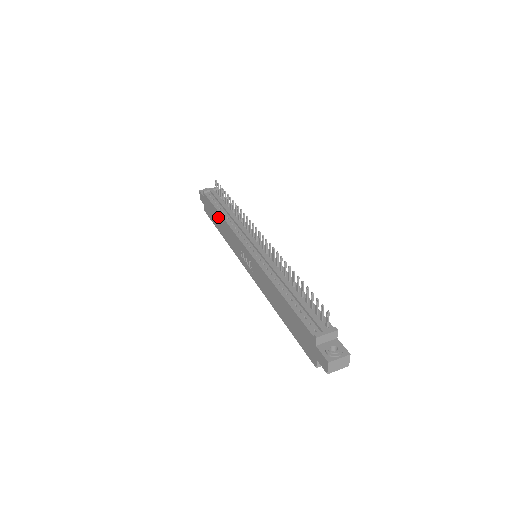
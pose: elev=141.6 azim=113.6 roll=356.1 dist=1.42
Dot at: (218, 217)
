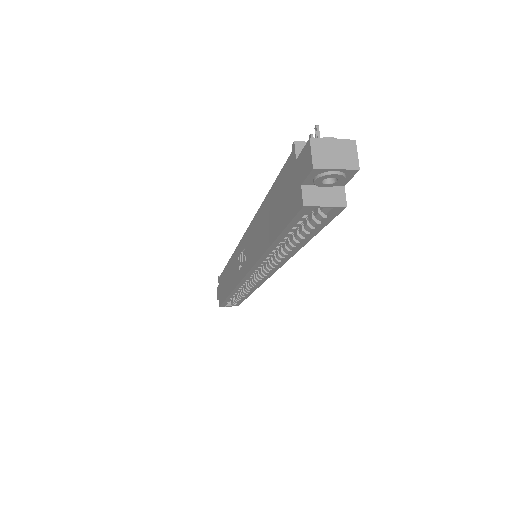
Dot at: (225, 275)
